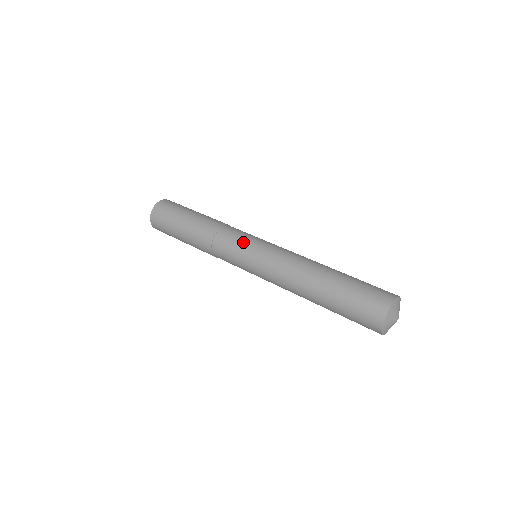
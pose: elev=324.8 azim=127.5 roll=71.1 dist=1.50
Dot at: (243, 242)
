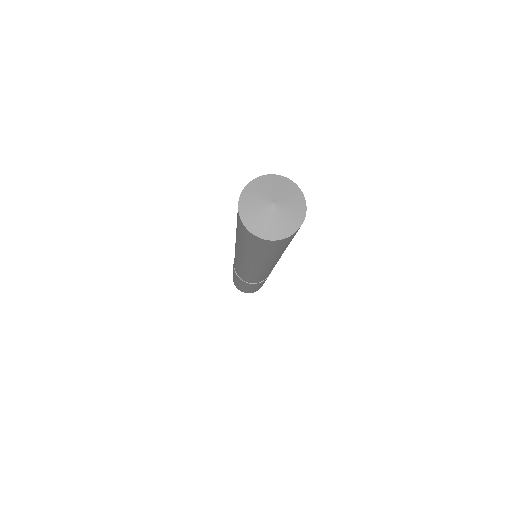
Dot at: occluded
